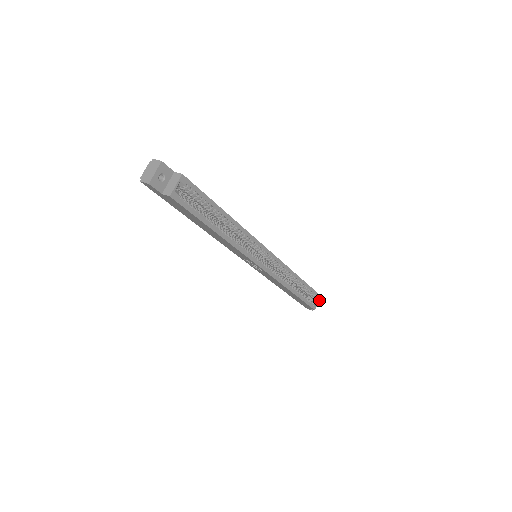
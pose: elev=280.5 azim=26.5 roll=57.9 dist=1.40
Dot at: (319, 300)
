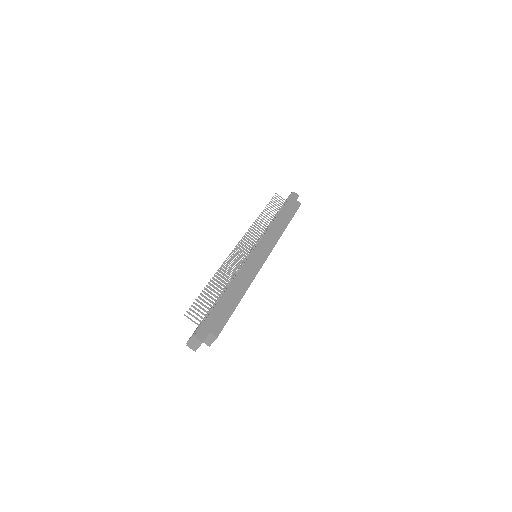
Dot at: occluded
